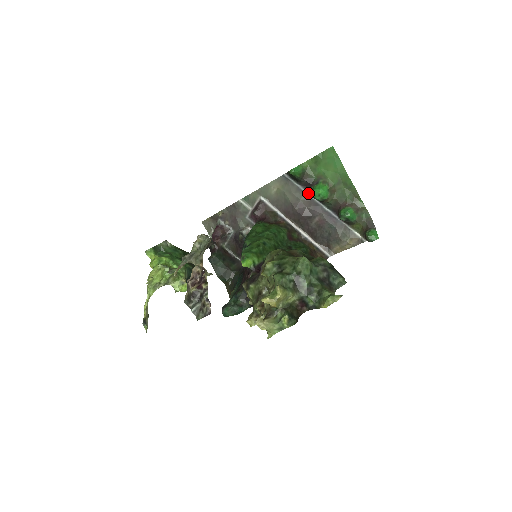
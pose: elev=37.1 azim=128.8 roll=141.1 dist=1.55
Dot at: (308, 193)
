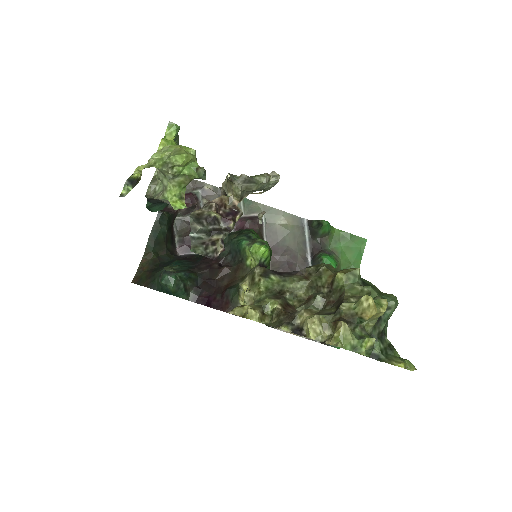
Dot at: (310, 254)
